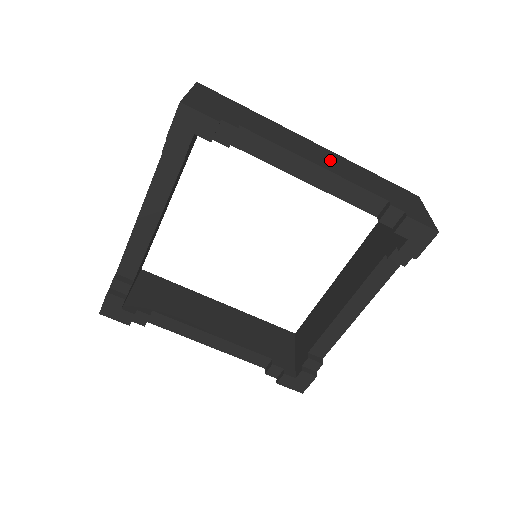
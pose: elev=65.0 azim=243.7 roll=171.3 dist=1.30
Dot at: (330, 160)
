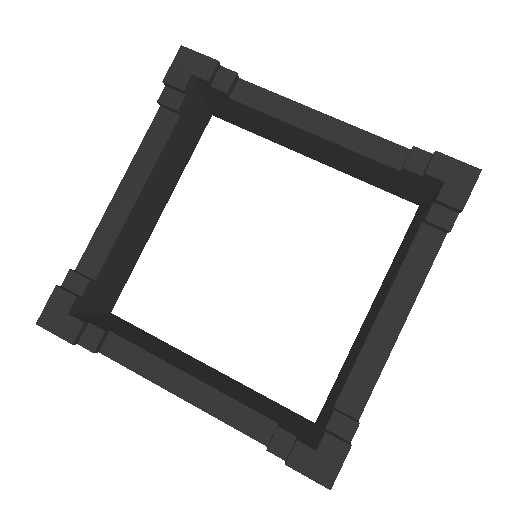
Dot at: occluded
